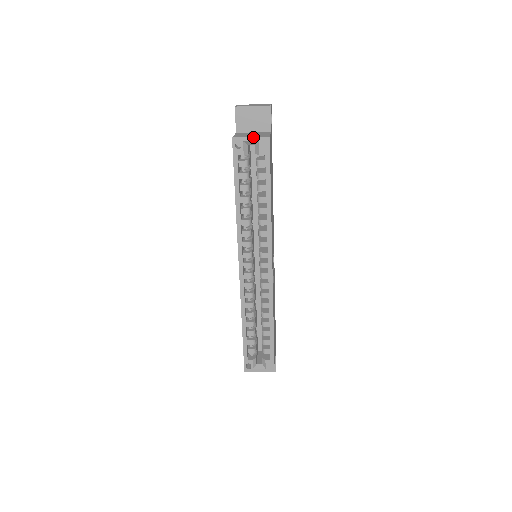
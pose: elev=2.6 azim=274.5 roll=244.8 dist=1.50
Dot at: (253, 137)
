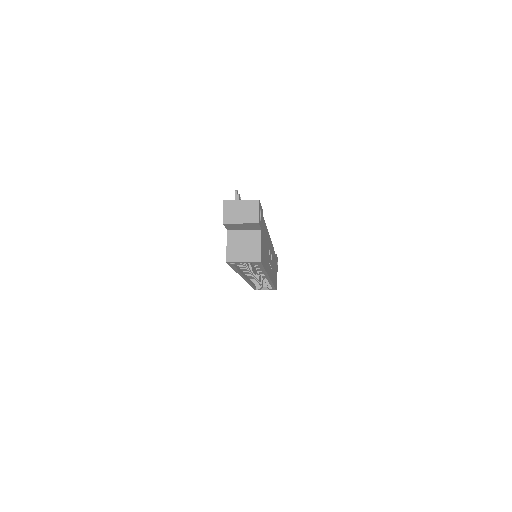
Dot at: (245, 262)
